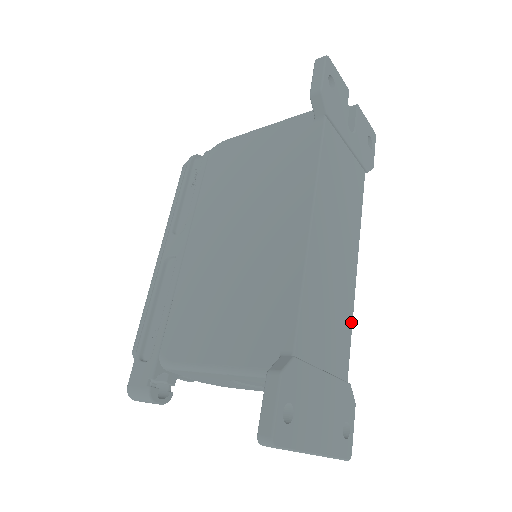
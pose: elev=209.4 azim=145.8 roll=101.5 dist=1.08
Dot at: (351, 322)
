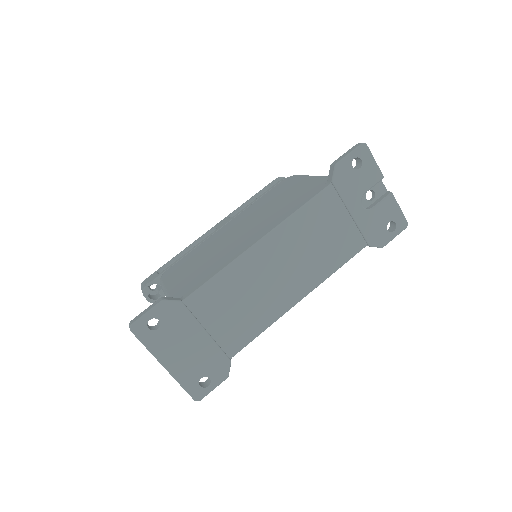
Dot at: (264, 328)
